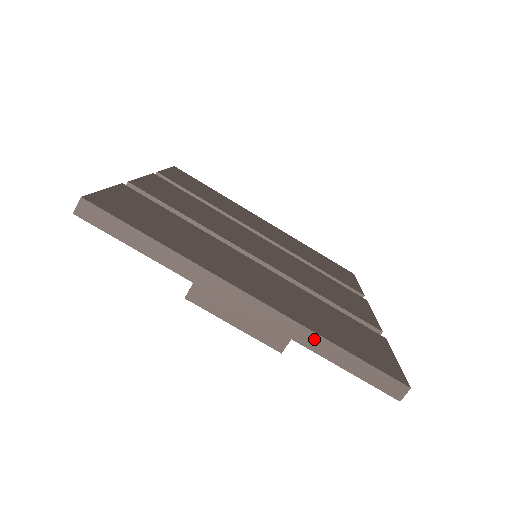
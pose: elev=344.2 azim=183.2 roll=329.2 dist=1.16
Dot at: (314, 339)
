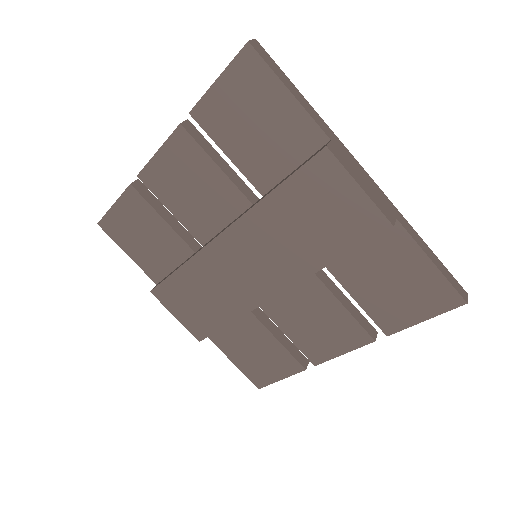
Dot at: (408, 226)
